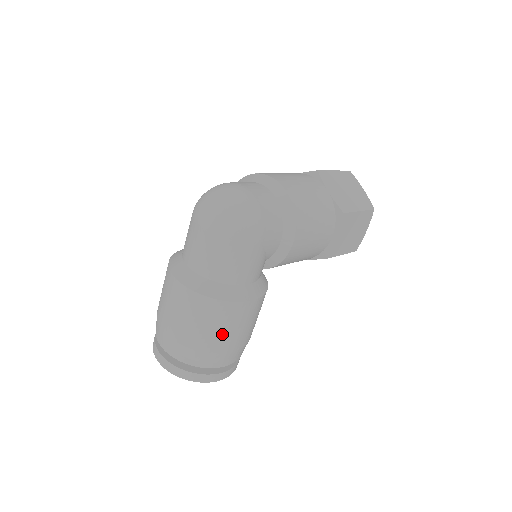
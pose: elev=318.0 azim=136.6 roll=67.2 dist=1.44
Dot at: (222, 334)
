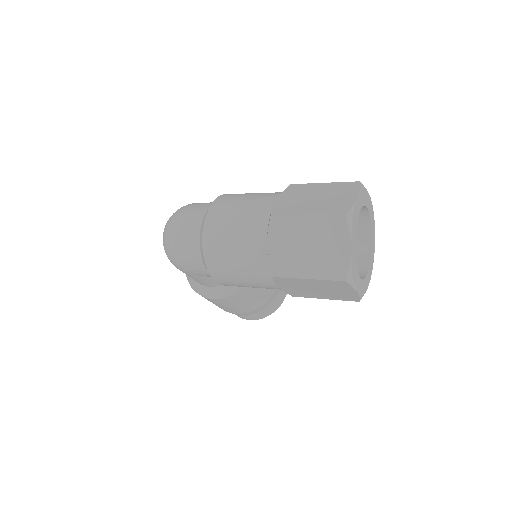
Dot at: occluded
